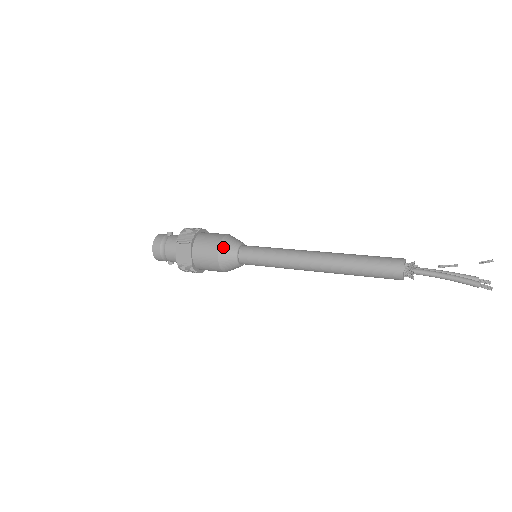
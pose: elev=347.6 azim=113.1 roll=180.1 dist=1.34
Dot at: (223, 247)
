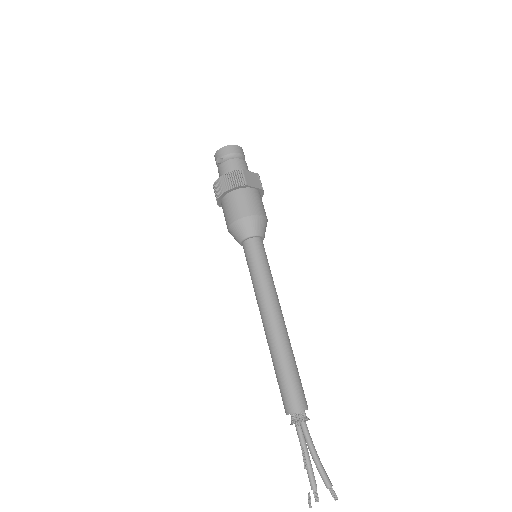
Dot at: (231, 234)
